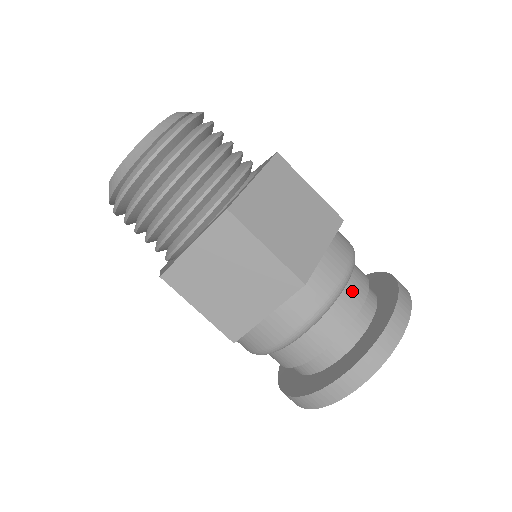
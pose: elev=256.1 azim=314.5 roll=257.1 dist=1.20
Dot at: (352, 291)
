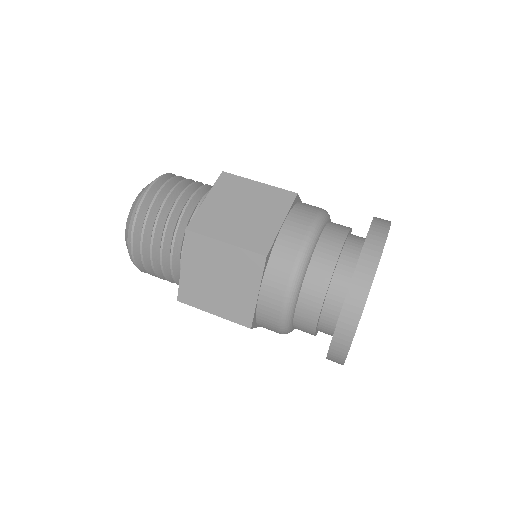
Dot at: (326, 245)
